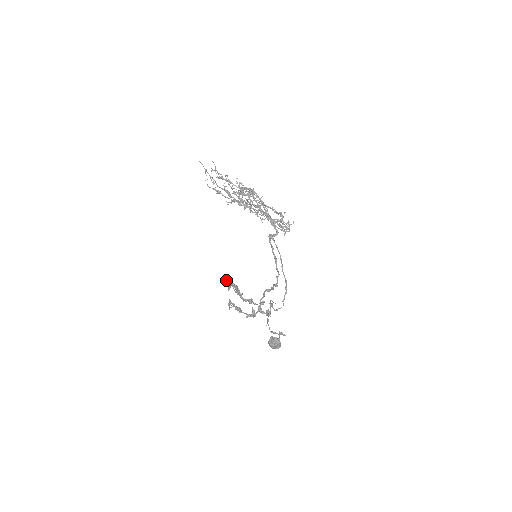
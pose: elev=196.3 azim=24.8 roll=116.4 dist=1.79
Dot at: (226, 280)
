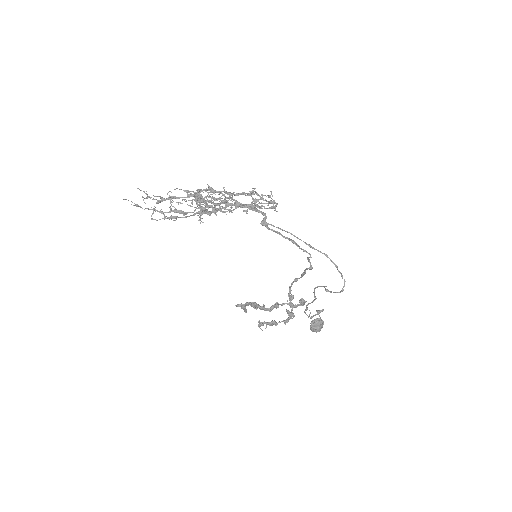
Dot at: (237, 305)
